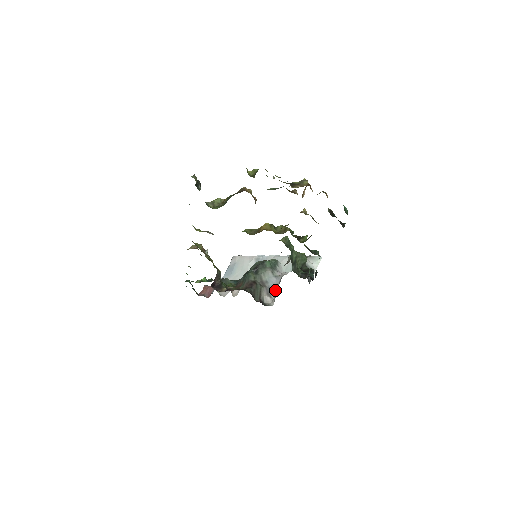
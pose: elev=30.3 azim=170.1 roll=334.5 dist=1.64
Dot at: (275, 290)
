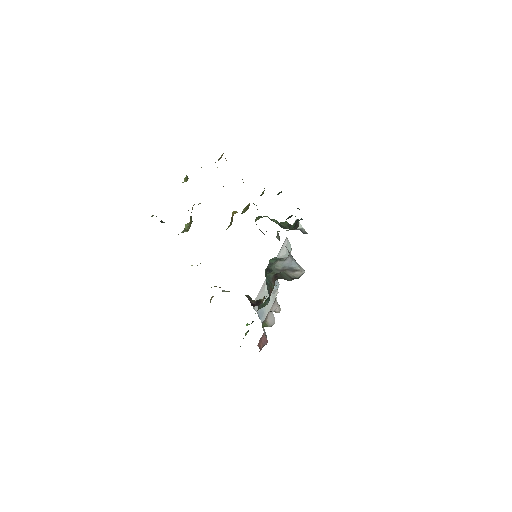
Dot at: (294, 264)
